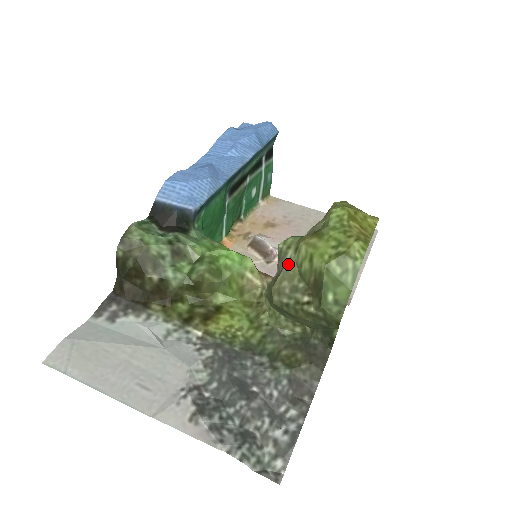
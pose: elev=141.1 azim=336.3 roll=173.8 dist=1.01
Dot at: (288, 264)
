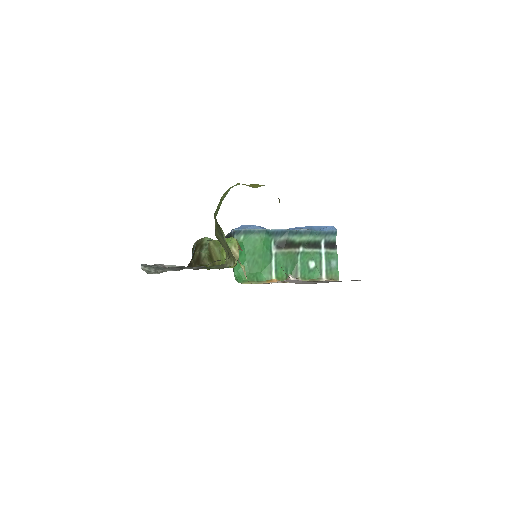
Dot at: occluded
